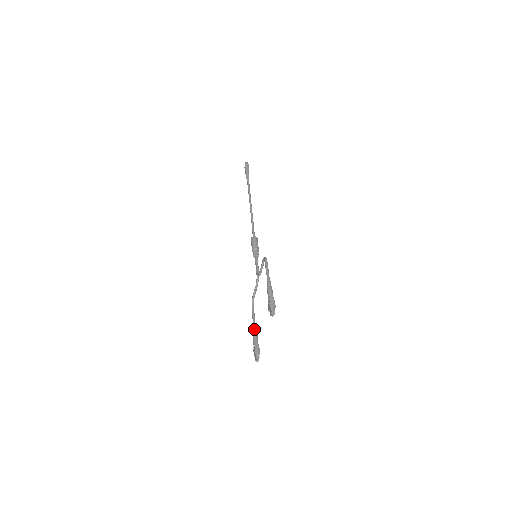
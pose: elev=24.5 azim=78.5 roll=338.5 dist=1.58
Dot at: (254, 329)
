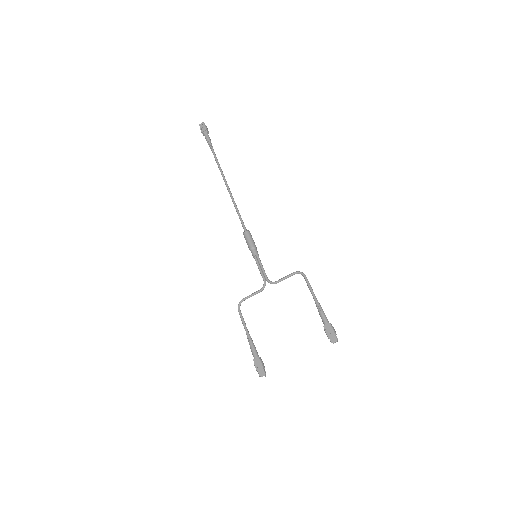
Dot at: (251, 339)
